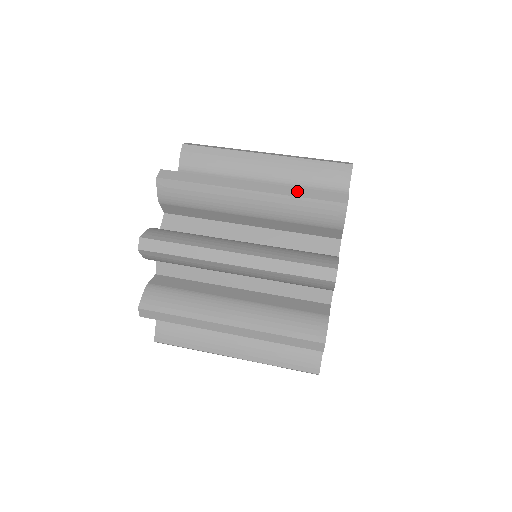
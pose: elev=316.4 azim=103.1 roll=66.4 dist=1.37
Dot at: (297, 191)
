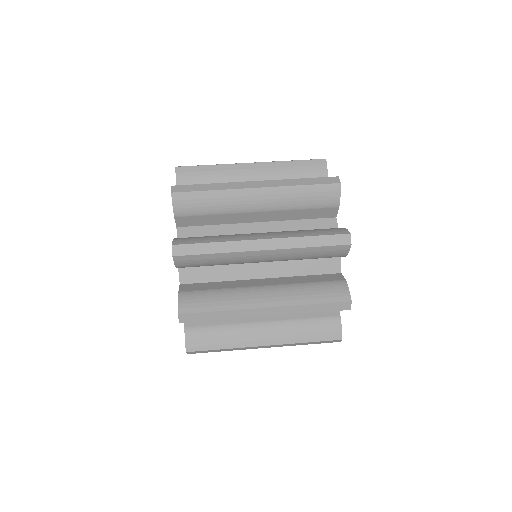
Dot at: (306, 241)
